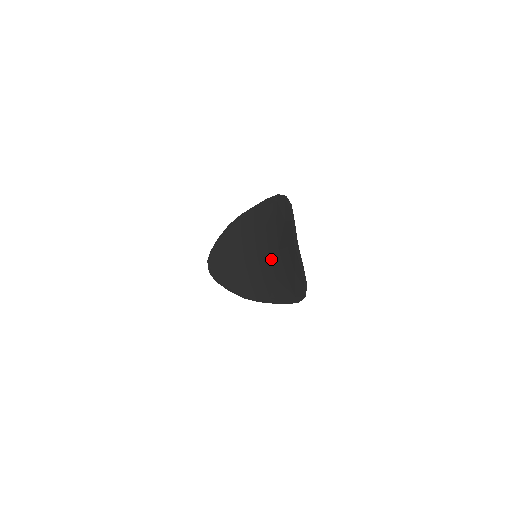
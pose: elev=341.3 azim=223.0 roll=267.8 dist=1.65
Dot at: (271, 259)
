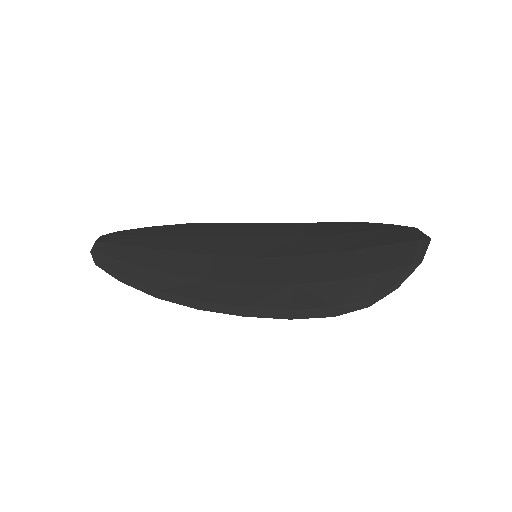
Dot at: (302, 262)
